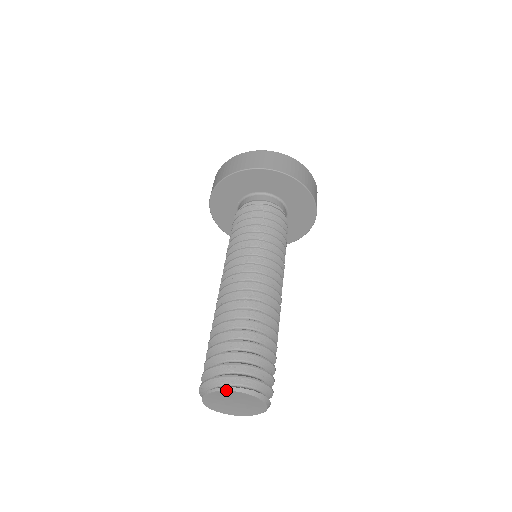
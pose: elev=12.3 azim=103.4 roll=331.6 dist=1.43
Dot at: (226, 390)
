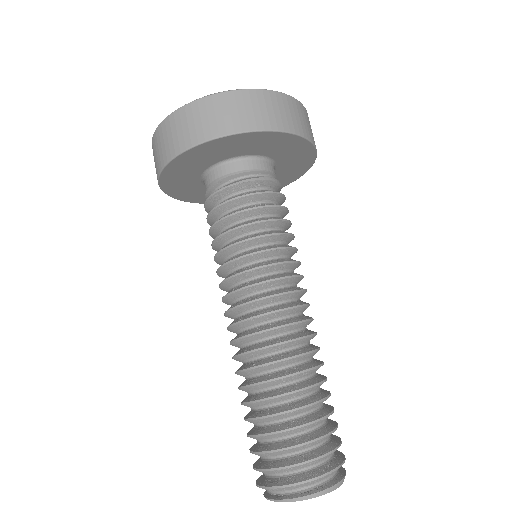
Dot at: (292, 501)
